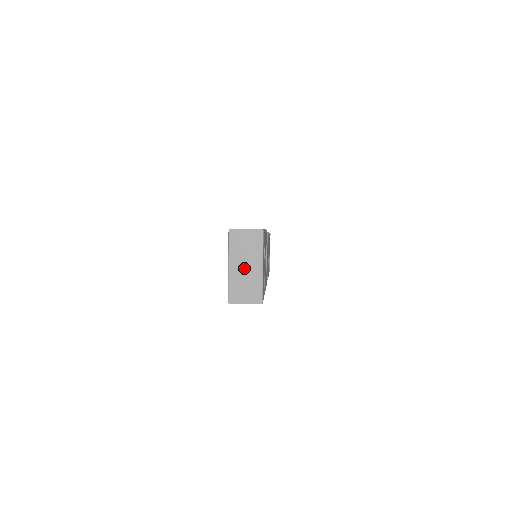
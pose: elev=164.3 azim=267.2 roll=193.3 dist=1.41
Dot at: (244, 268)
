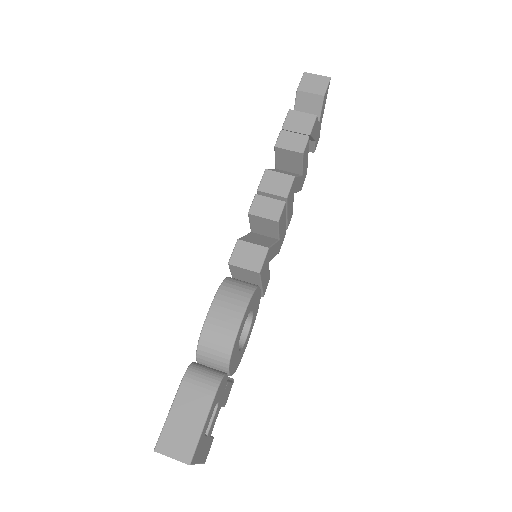
Dot at: occluded
